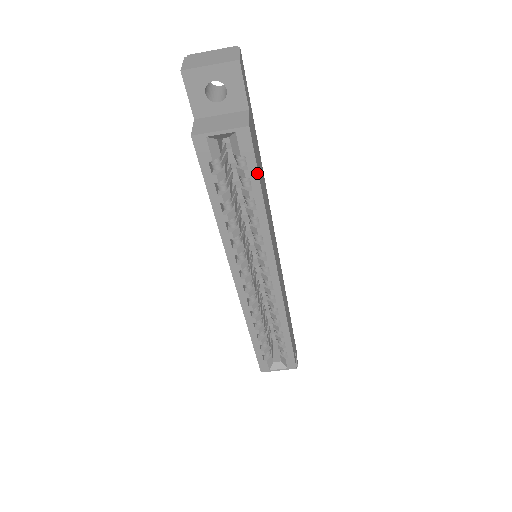
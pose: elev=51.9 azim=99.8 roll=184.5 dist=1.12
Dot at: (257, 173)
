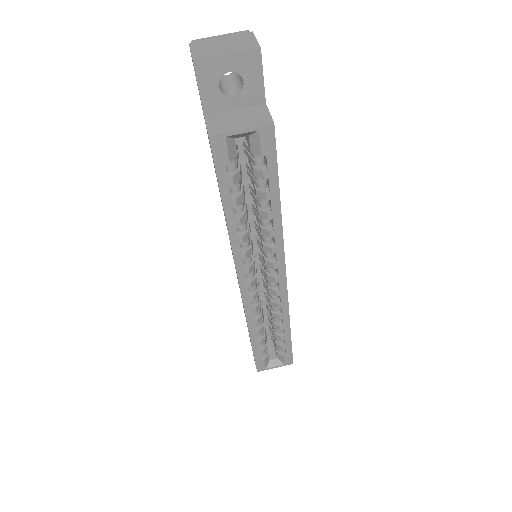
Dot at: (277, 173)
